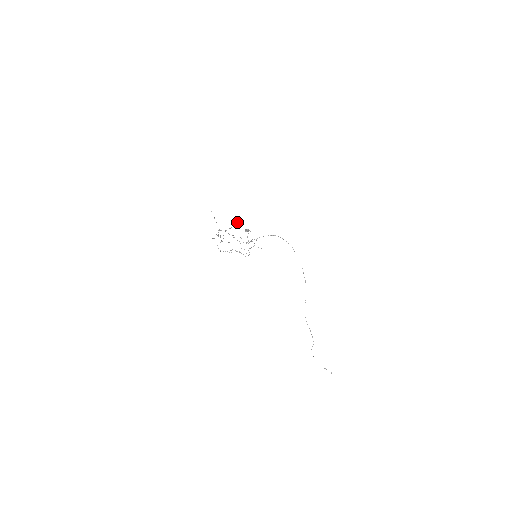
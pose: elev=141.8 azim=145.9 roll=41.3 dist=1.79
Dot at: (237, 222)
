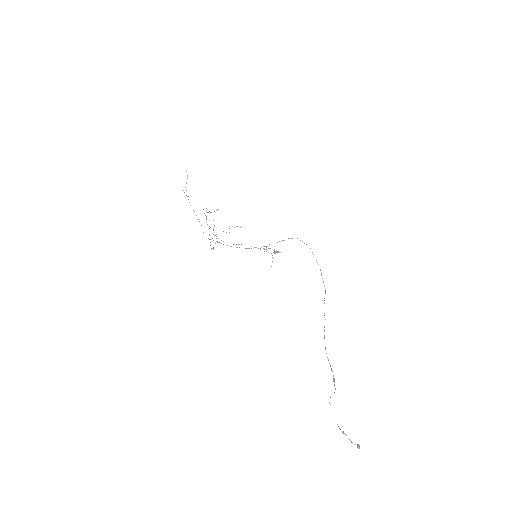
Dot at: occluded
